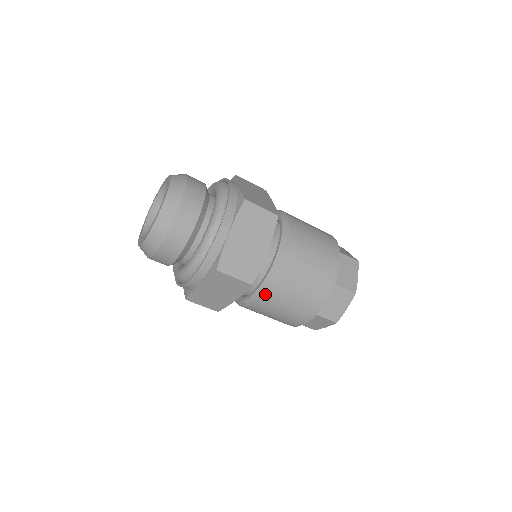
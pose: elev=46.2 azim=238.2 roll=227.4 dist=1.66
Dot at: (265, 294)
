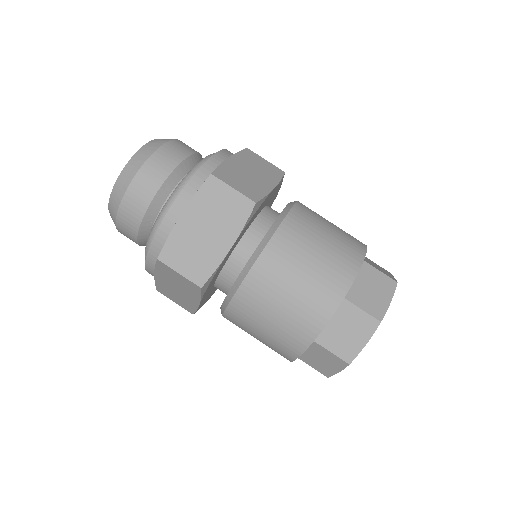
Dot at: (272, 243)
